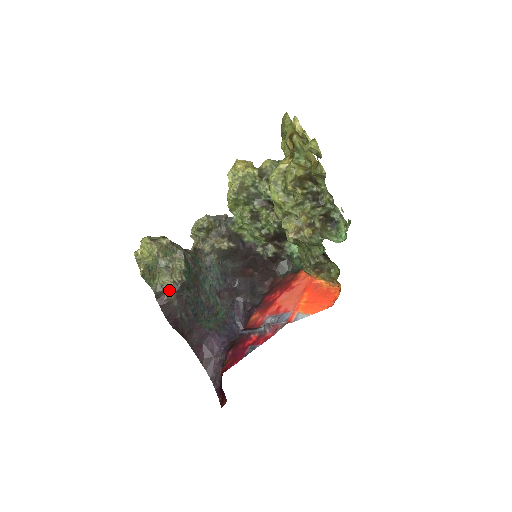
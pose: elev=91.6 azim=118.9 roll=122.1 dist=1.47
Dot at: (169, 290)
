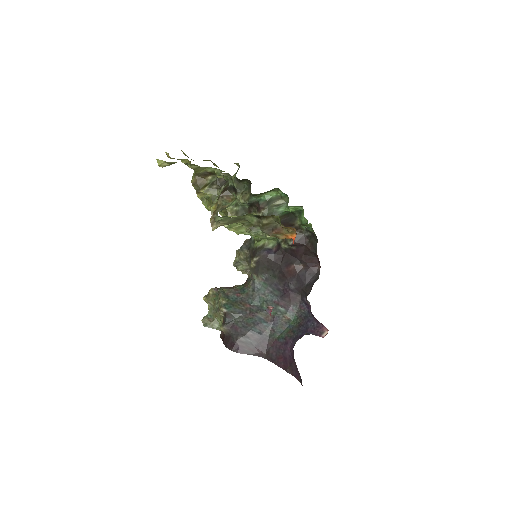
Dot at: (222, 325)
